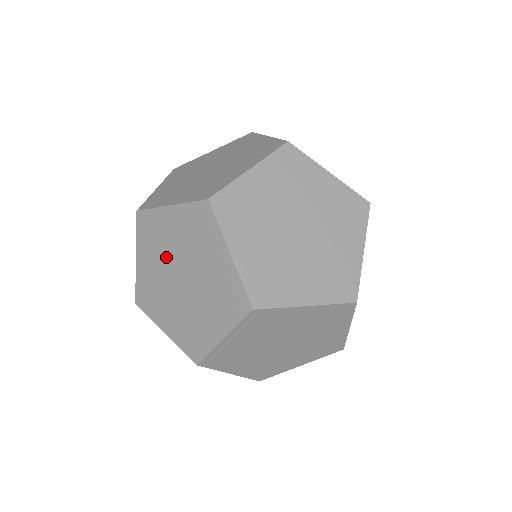
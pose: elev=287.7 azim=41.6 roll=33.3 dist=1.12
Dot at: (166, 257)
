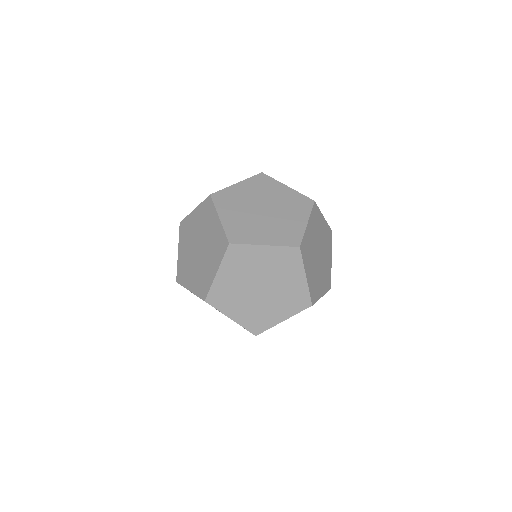
Dot at: occluded
